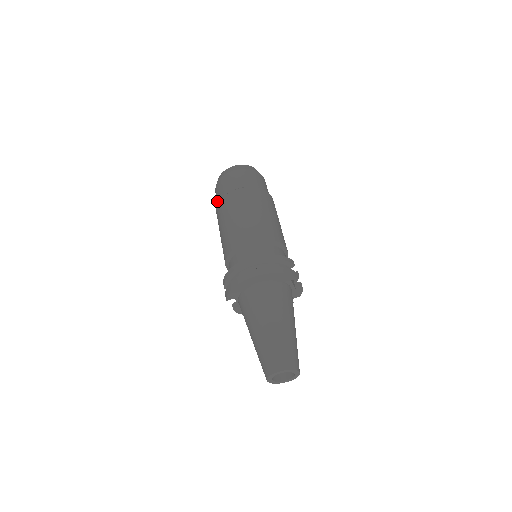
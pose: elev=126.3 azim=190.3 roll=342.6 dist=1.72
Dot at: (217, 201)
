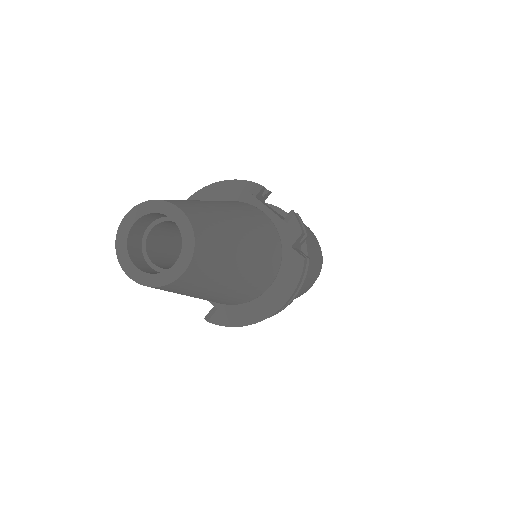
Dot at: occluded
